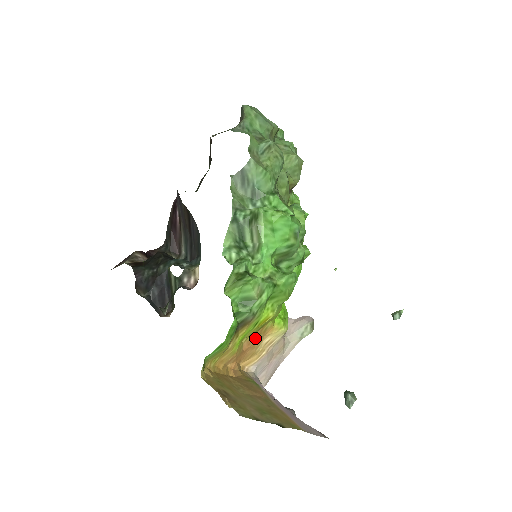
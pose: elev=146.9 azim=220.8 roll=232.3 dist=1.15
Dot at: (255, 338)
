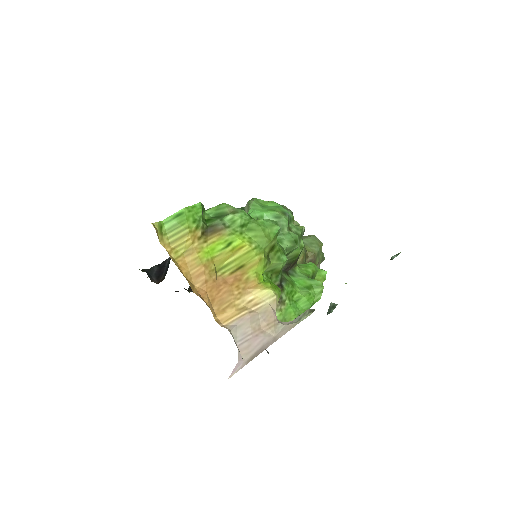
Dot at: (233, 280)
